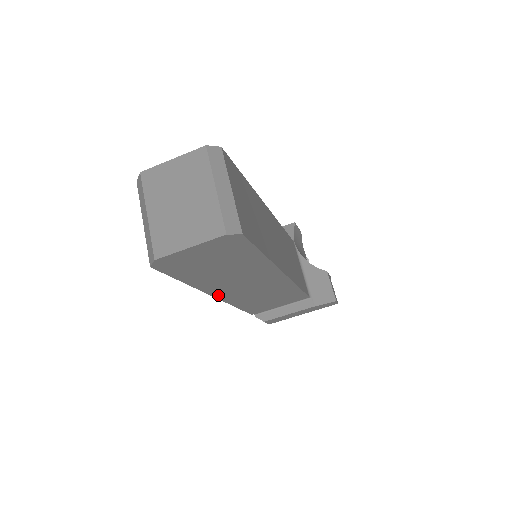
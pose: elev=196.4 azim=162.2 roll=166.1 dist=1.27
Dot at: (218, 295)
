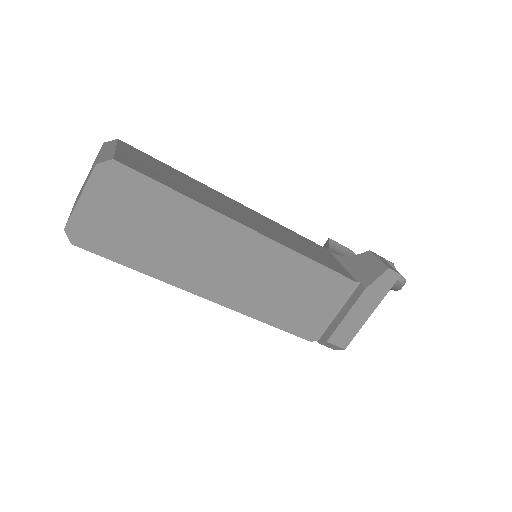
Dot at: (209, 295)
